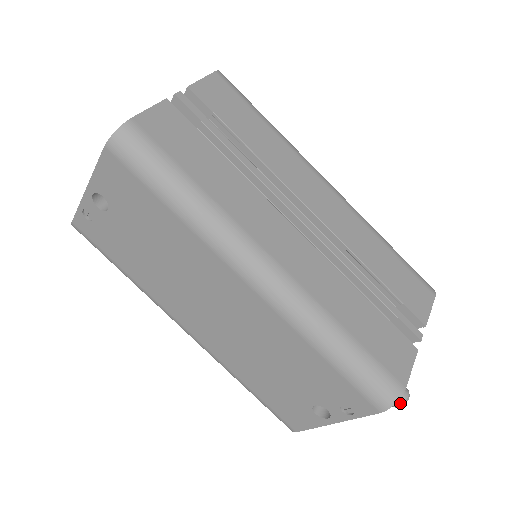
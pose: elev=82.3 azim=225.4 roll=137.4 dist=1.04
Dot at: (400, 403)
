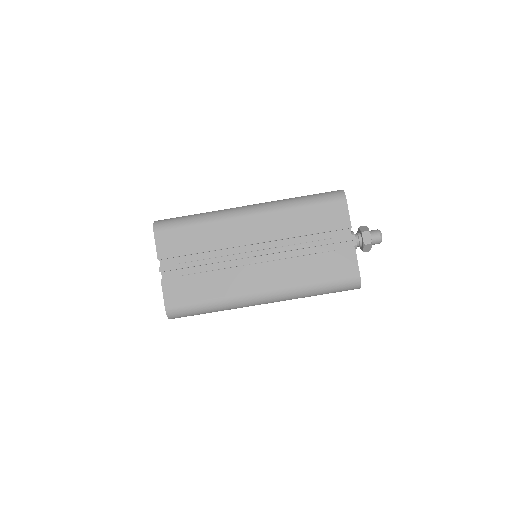
Dot at: (379, 242)
